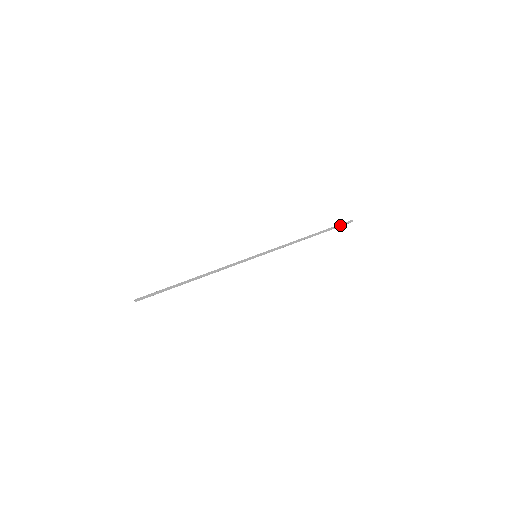
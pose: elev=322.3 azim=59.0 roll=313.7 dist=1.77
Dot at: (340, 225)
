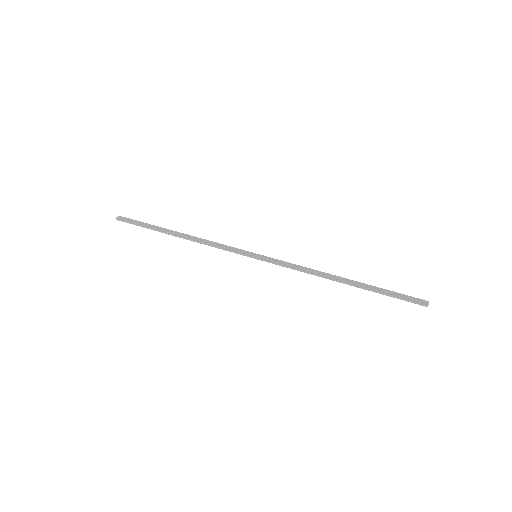
Dot at: (400, 298)
